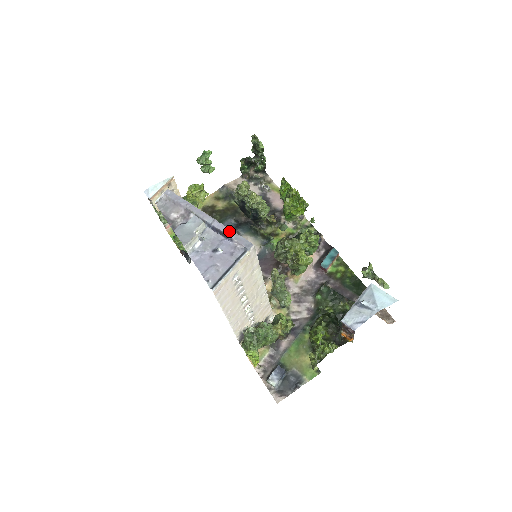
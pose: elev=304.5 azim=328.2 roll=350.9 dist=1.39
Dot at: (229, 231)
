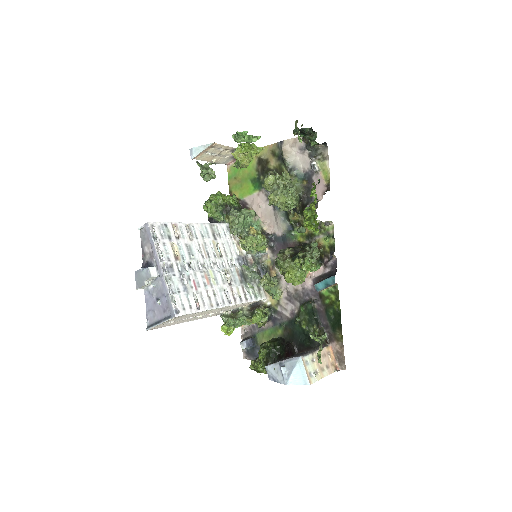
Dot at: (167, 293)
